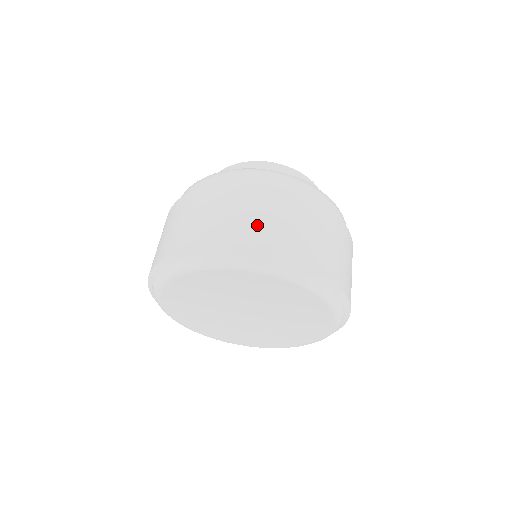
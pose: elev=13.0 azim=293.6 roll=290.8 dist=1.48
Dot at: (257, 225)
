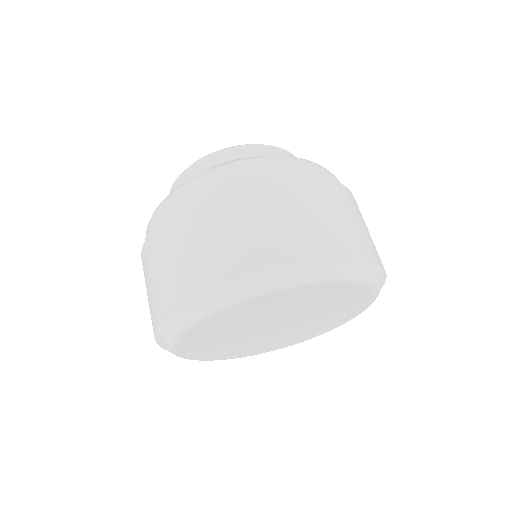
Dot at: (279, 231)
